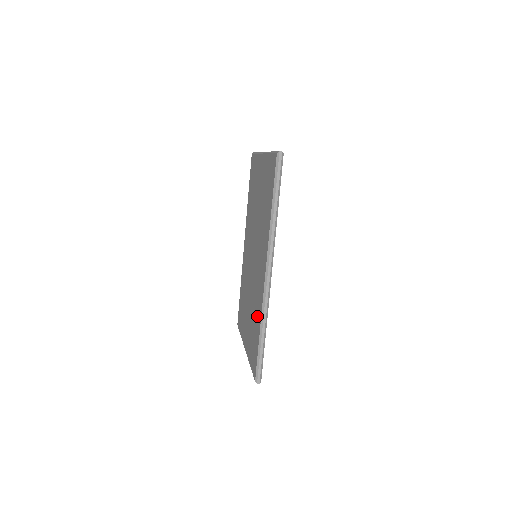
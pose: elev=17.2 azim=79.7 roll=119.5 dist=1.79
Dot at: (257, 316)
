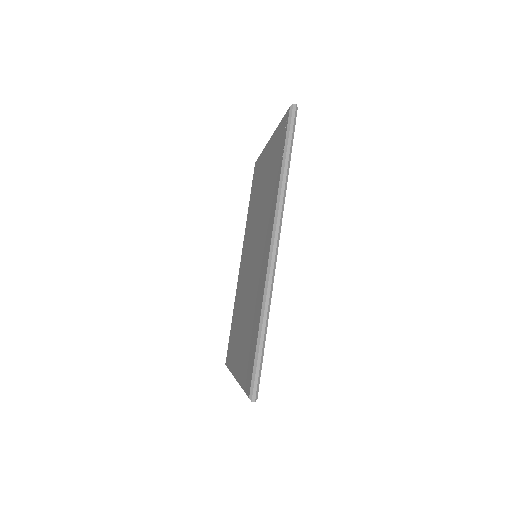
Dot at: (256, 312)
